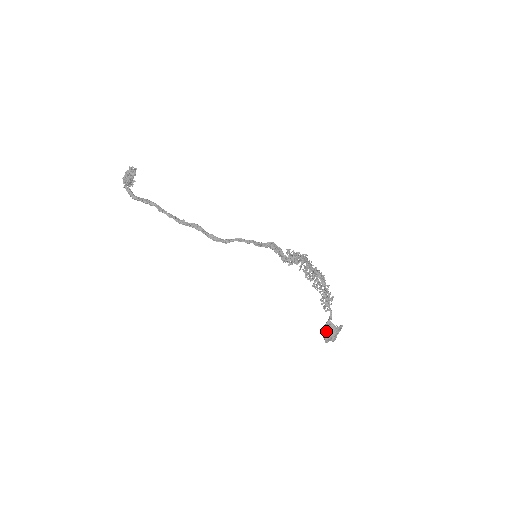
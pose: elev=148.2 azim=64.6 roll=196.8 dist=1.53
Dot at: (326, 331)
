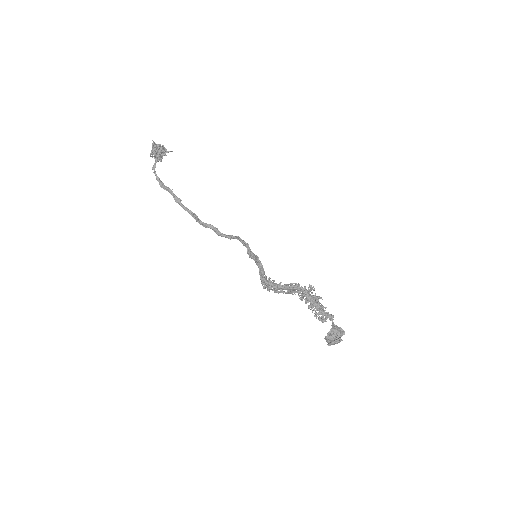
Dot at: occluded
